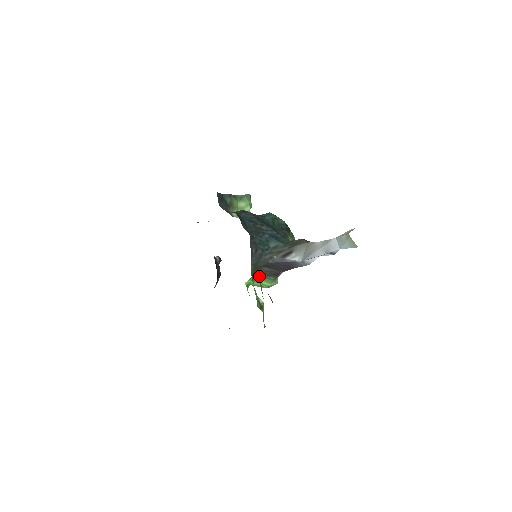
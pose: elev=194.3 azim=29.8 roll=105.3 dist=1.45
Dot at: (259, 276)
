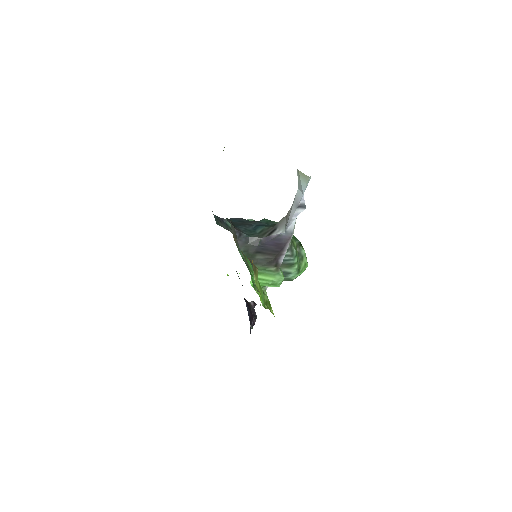
Dot at: (258, 269)
